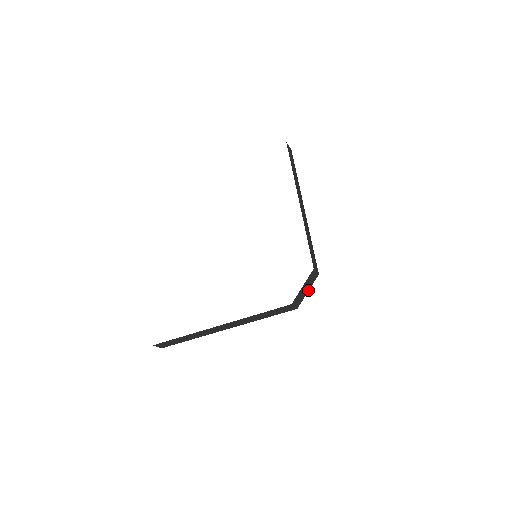
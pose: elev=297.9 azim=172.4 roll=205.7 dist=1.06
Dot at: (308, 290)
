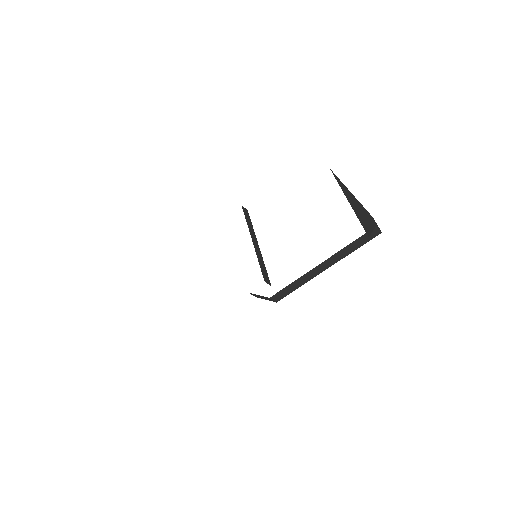
Dot at: (266, 299)
